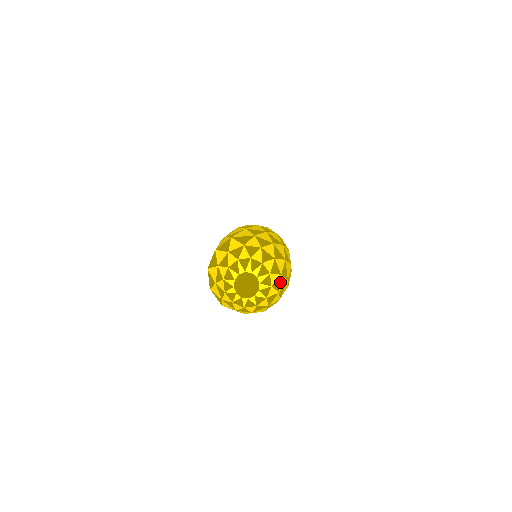
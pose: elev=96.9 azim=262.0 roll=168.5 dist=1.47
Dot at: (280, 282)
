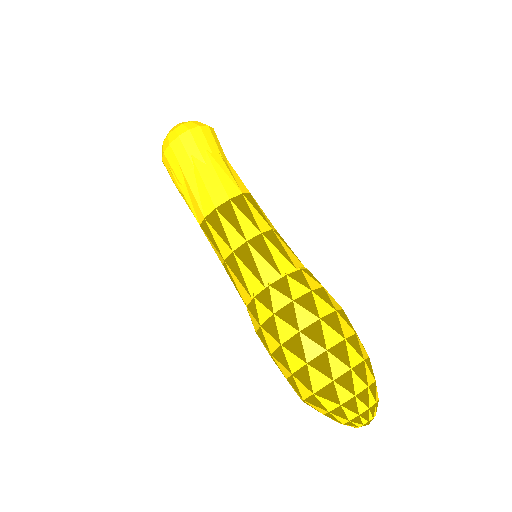
Dot at: (375, 380)
